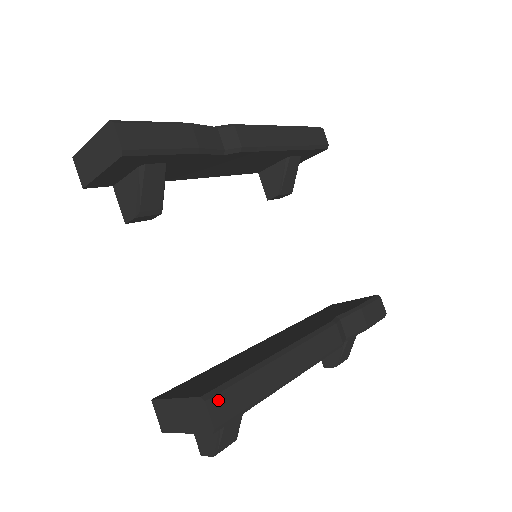
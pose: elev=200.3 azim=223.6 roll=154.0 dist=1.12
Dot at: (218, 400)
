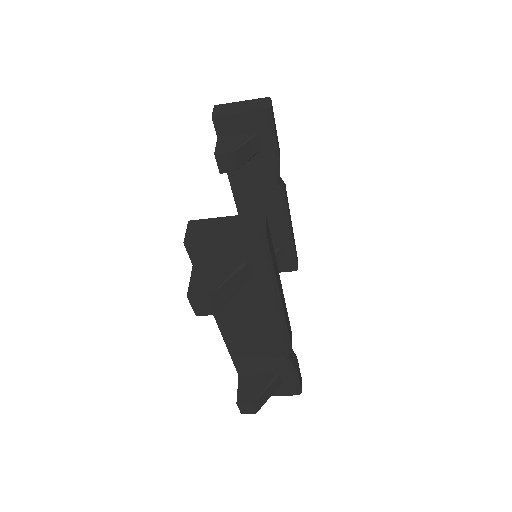
Dot at: (268, 228)
